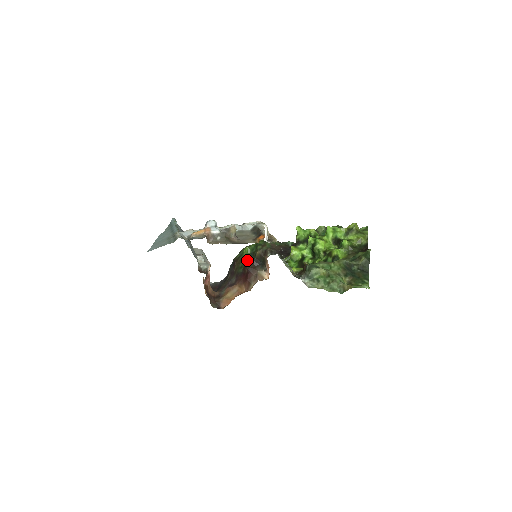
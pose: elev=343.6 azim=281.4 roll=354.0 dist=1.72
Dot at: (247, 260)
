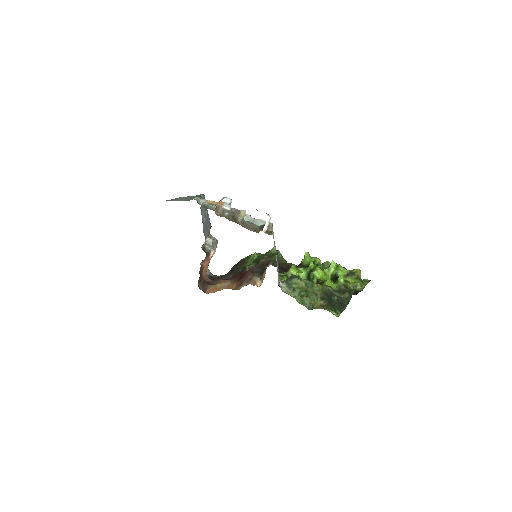
Dot at: occluded
